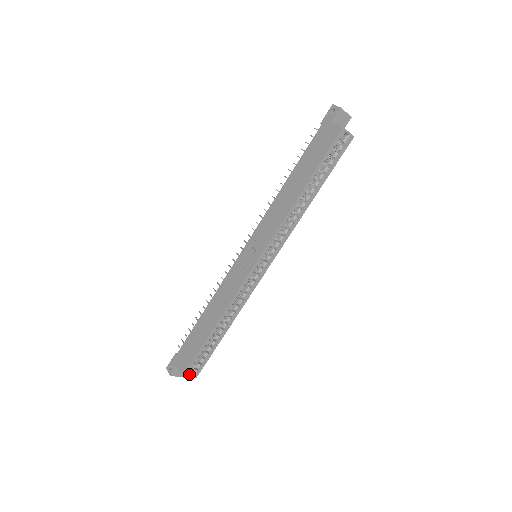
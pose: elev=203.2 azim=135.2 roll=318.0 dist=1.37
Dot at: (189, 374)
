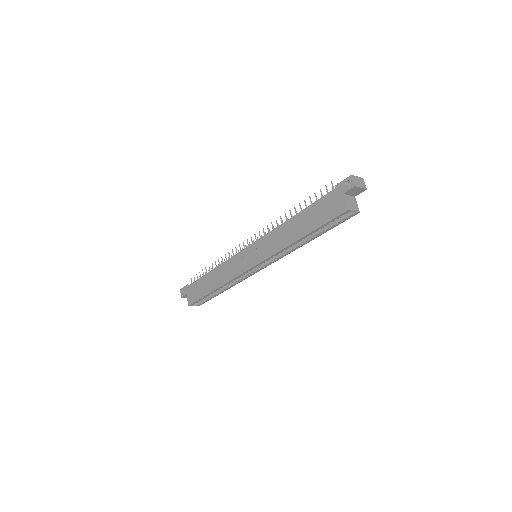
Dot at: (194, 304)
